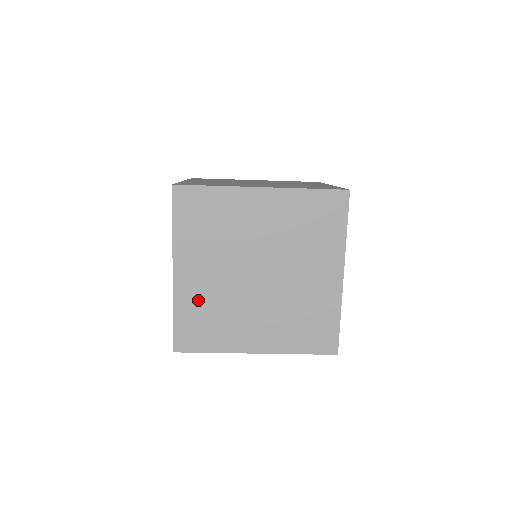
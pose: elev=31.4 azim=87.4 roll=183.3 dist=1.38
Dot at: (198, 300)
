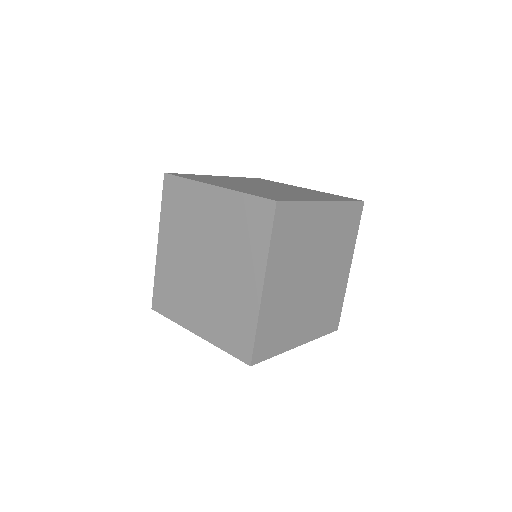
Dot at: occluded
